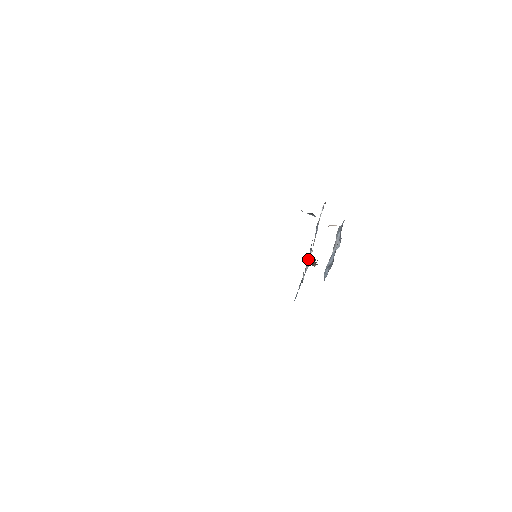
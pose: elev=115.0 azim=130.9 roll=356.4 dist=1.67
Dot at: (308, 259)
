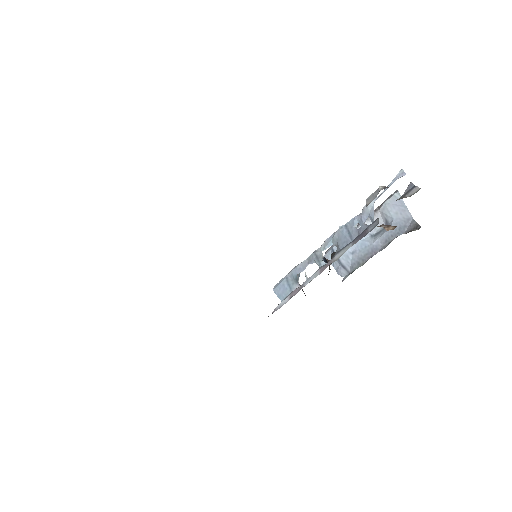
Dot at: (324, 249)
